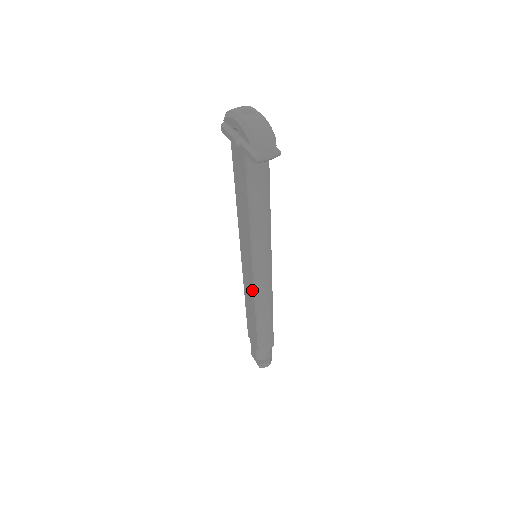
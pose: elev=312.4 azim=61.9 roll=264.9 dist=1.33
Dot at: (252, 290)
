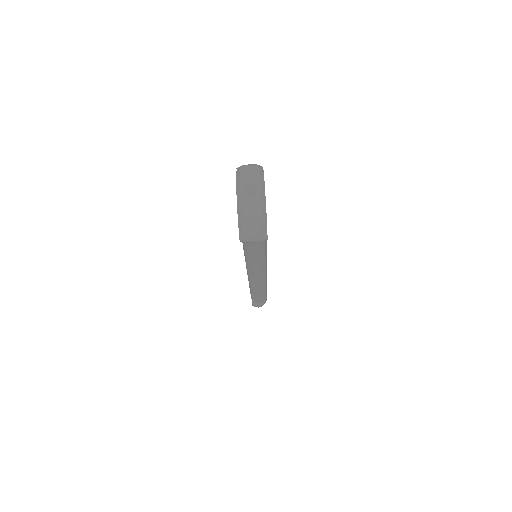
Dot at: occluded
